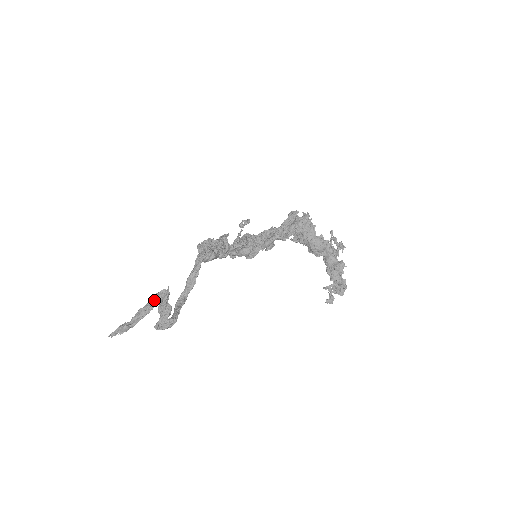
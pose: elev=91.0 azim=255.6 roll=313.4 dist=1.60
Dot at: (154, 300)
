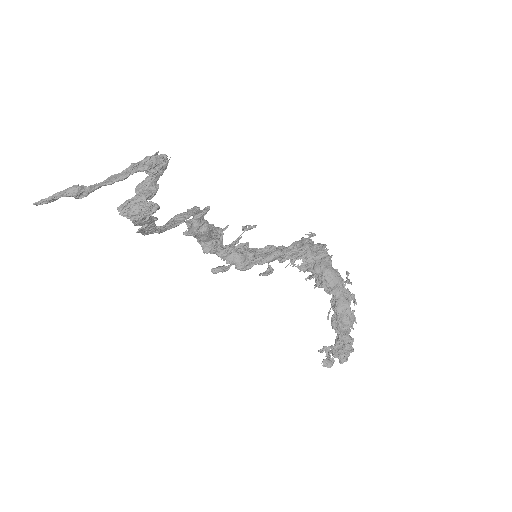
Dot at: (142, 162)
